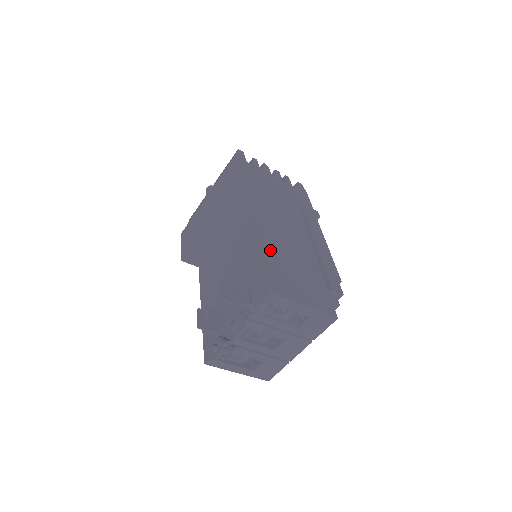
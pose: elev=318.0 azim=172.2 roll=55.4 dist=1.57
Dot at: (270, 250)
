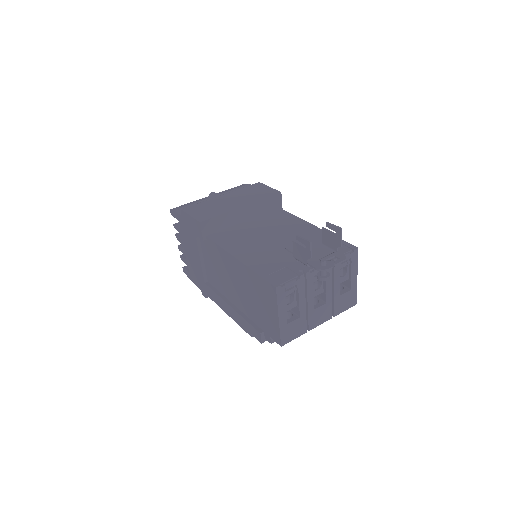
Dot at: occluded
